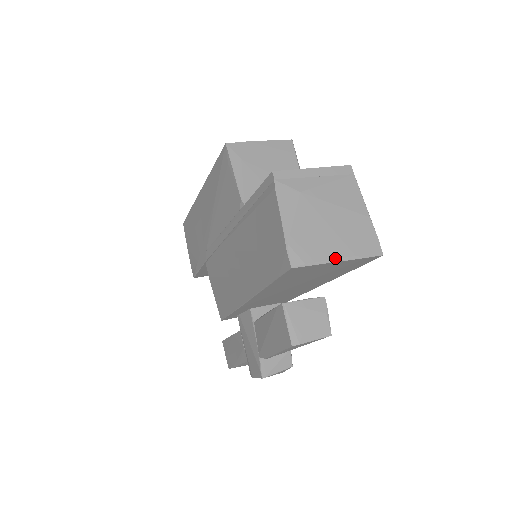
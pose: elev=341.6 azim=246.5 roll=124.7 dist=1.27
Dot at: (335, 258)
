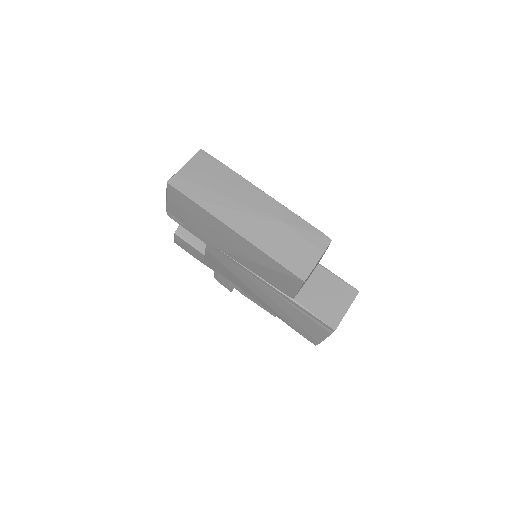
Dot at: occluded
